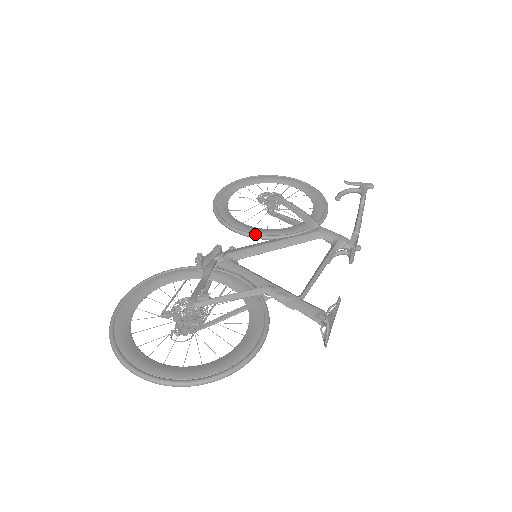
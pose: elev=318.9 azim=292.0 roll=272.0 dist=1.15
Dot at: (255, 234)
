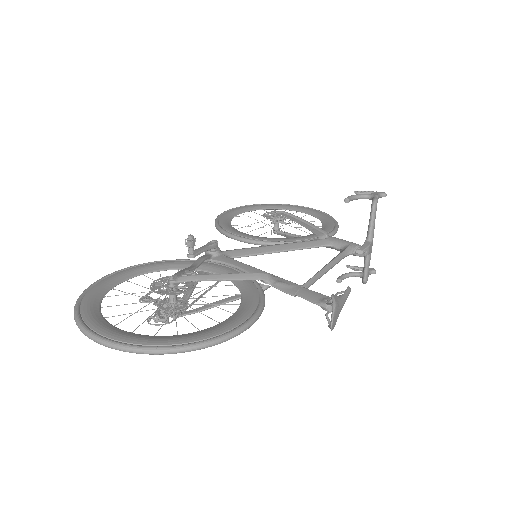
Dot at: (257, 240)
